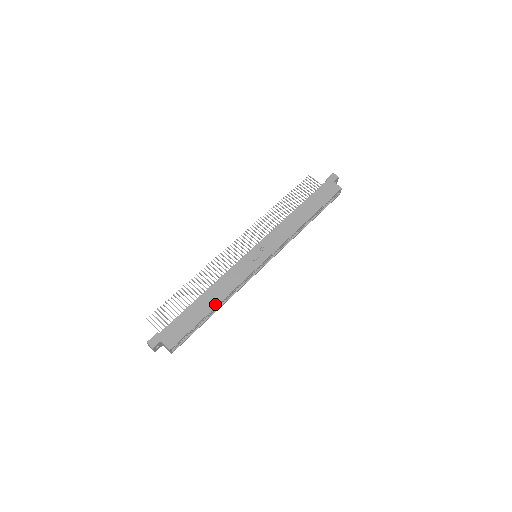
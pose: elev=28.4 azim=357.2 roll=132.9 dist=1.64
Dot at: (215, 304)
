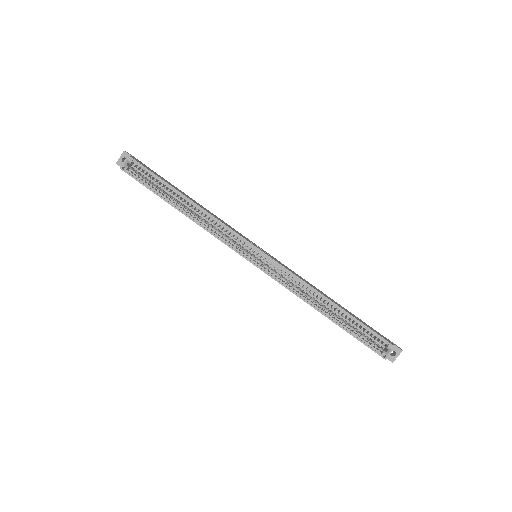
Dot at: occluded
